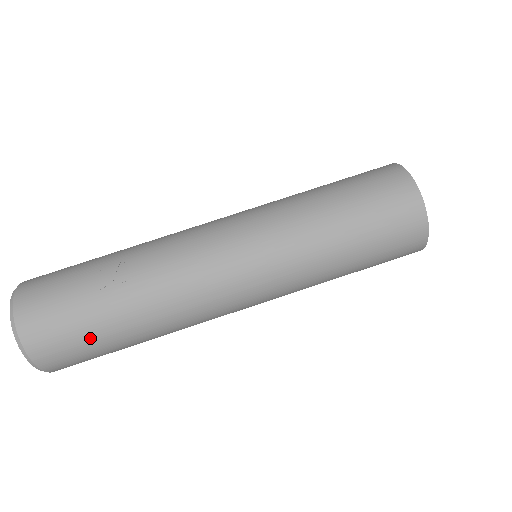
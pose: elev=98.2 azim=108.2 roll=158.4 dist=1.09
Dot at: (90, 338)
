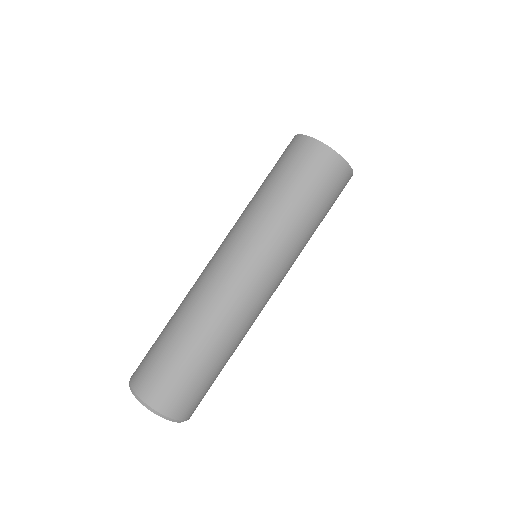
Dot at: (204, 382)
